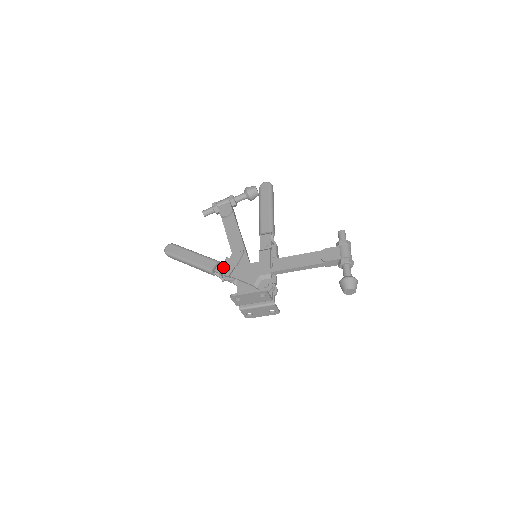
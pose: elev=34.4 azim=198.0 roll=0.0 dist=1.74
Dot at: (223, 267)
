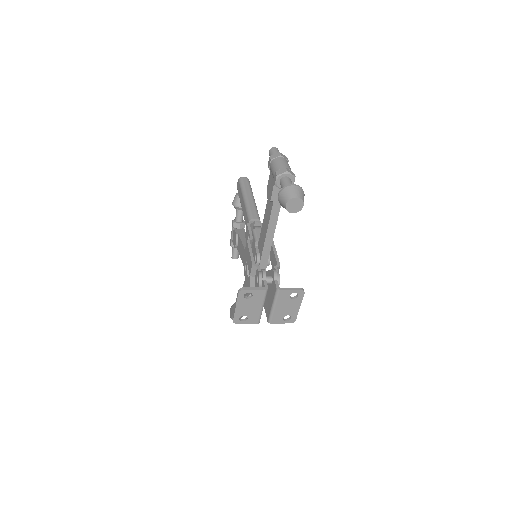
Dot at: occluded
